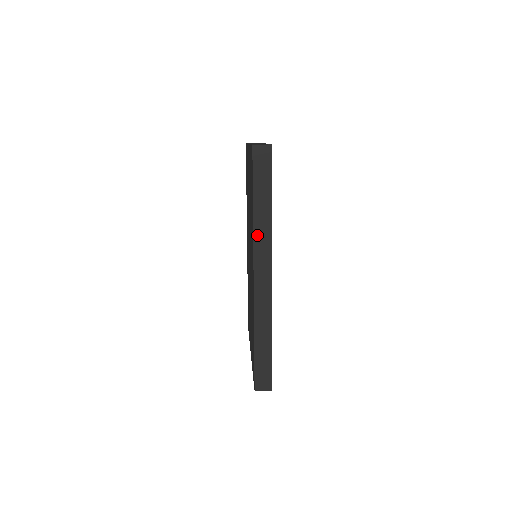
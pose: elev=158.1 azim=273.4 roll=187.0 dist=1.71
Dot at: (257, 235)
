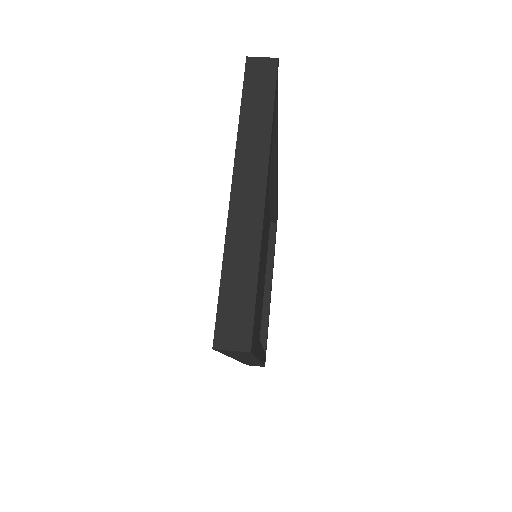
Dot at: occluded
